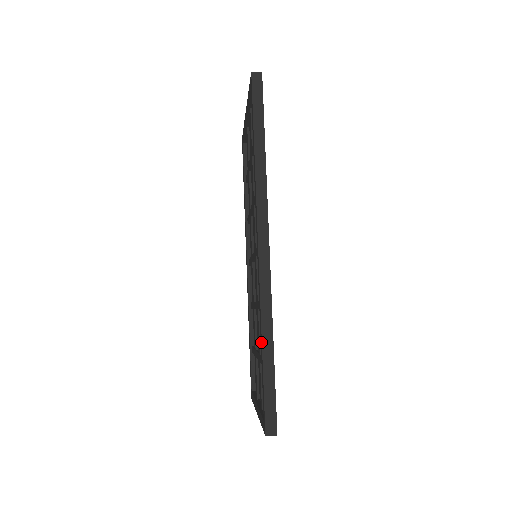
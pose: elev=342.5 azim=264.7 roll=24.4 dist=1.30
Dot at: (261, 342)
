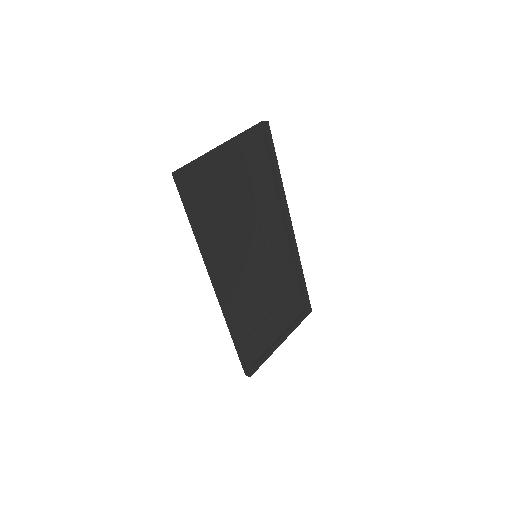
Dot at: (232, 335)
